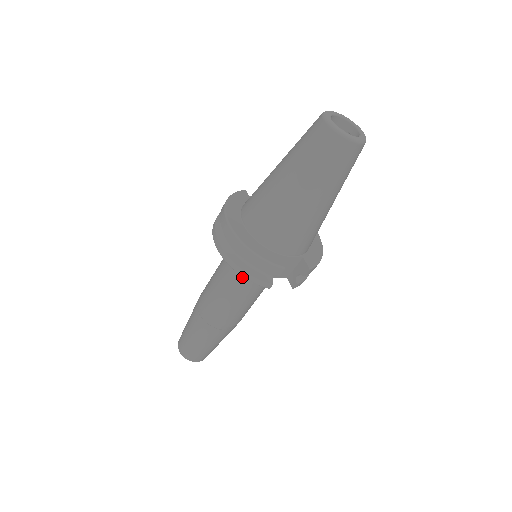
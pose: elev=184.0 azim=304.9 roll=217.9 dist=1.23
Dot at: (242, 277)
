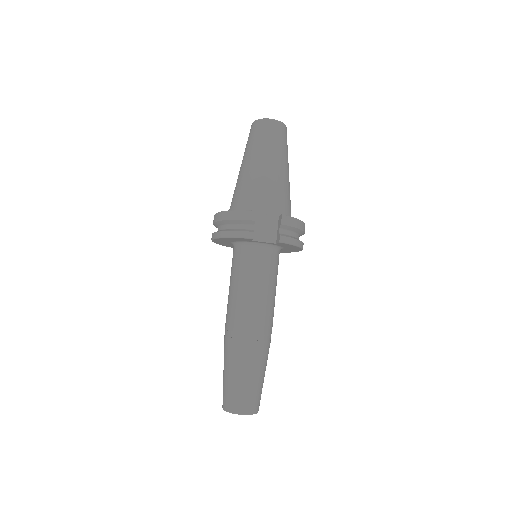
Dot at: (242, 262)
